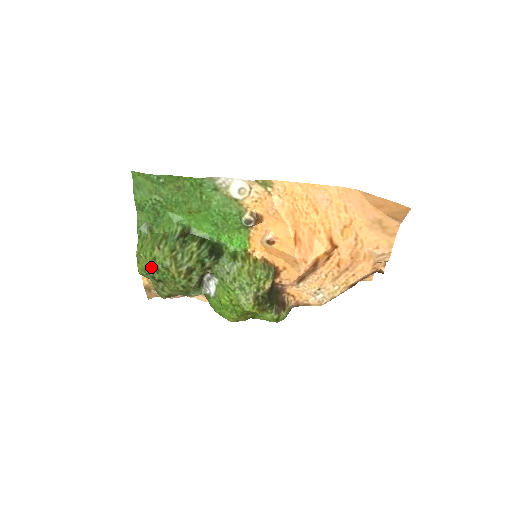
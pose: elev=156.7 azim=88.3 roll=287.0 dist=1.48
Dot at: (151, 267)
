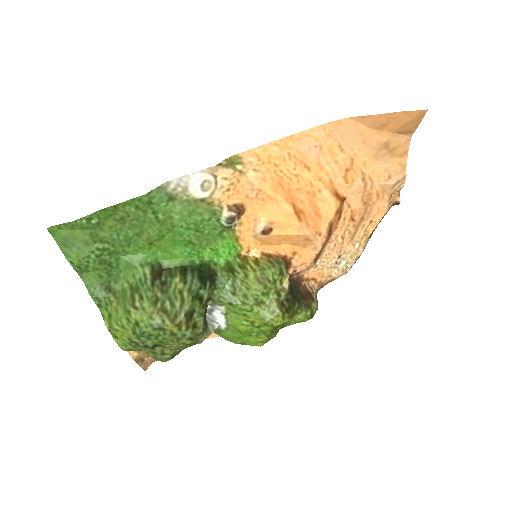
Dot at: (137, 336)
